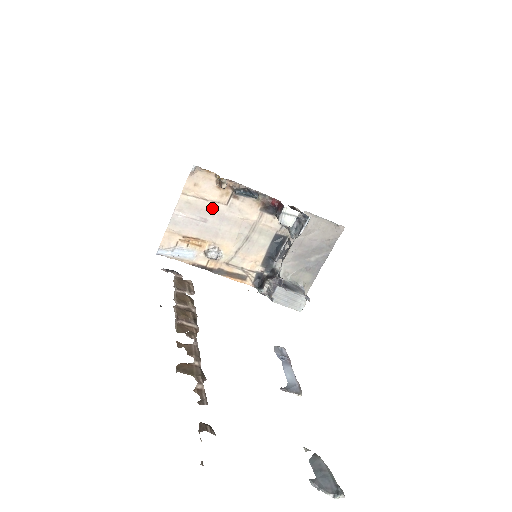
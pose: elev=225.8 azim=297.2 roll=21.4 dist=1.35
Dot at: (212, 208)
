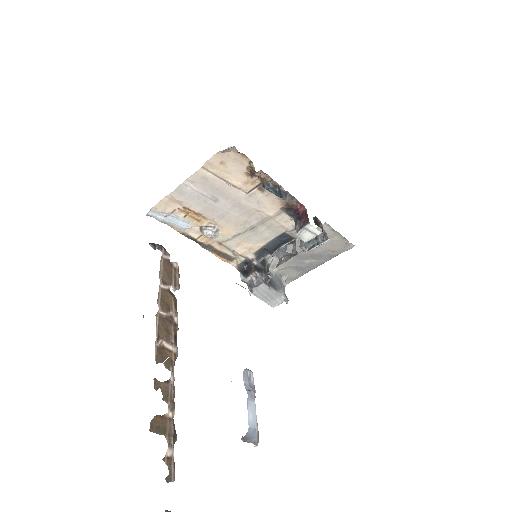
Dot at: (230, 192)
